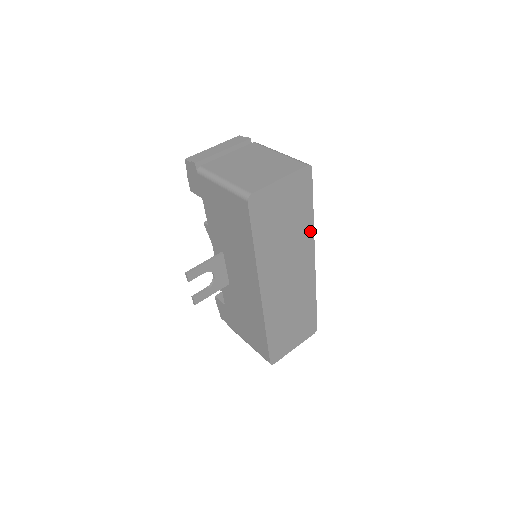
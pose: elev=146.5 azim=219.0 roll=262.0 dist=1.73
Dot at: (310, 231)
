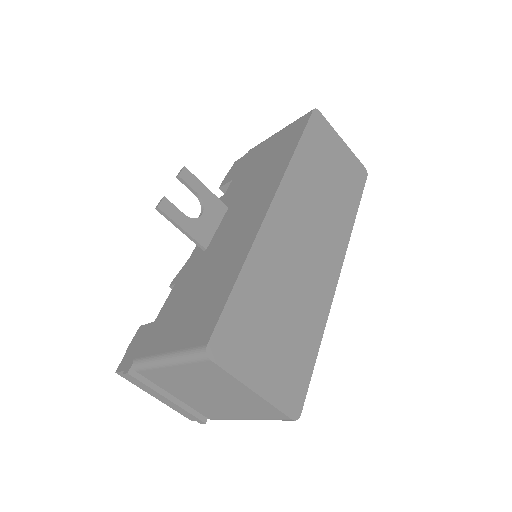
Dot at: (347, 228)
